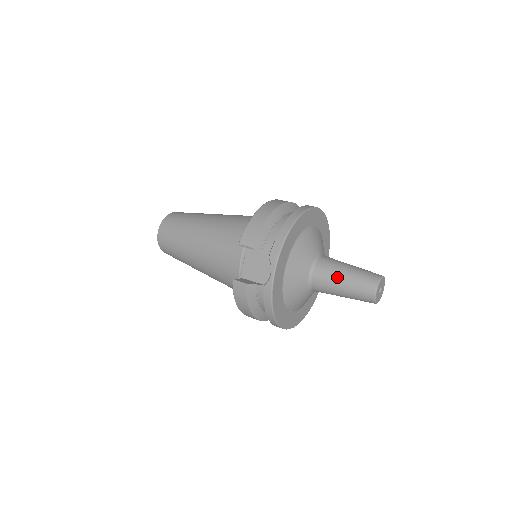
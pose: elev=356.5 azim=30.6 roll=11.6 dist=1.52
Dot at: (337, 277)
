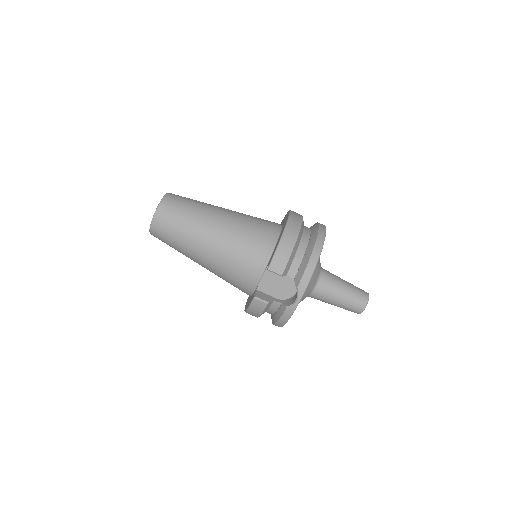
Dot at: (336, 294)
